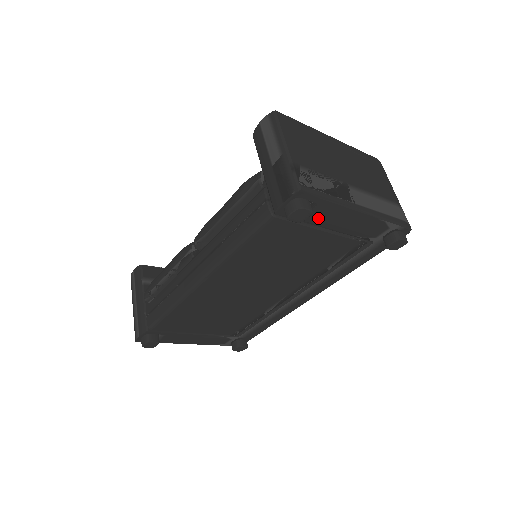
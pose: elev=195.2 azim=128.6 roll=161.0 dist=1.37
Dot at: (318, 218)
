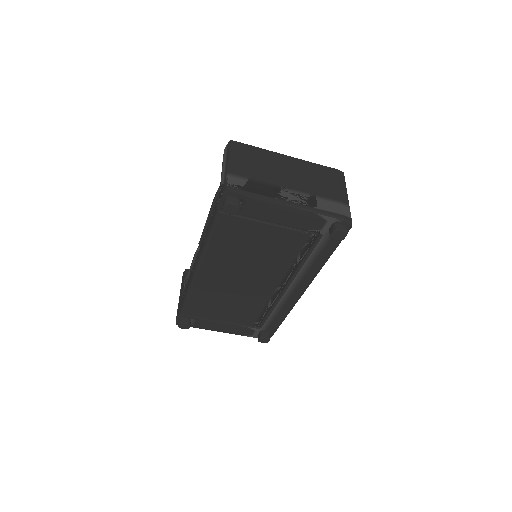
Dot at: (256, 213)
